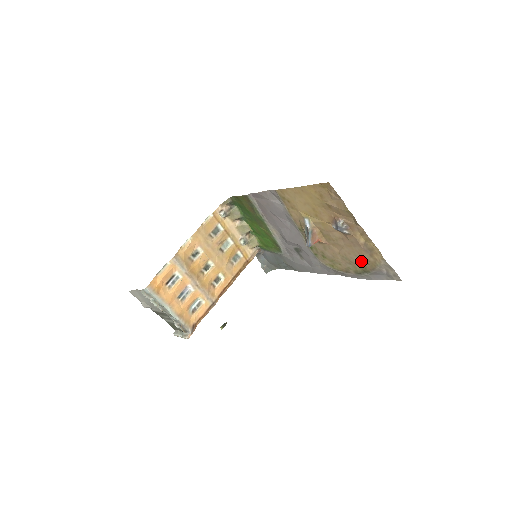
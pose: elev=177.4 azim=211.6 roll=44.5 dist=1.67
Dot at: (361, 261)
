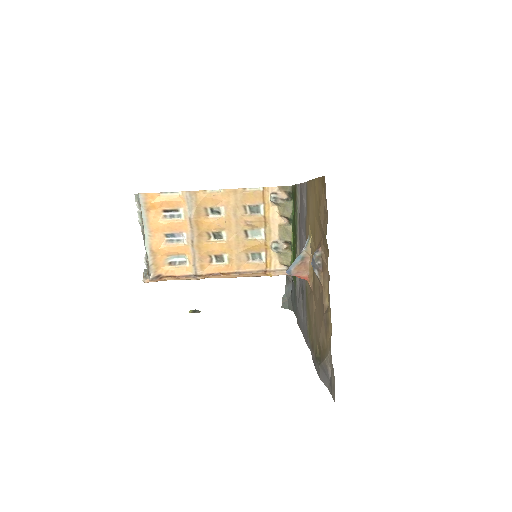
Dot at: (320, 337)
